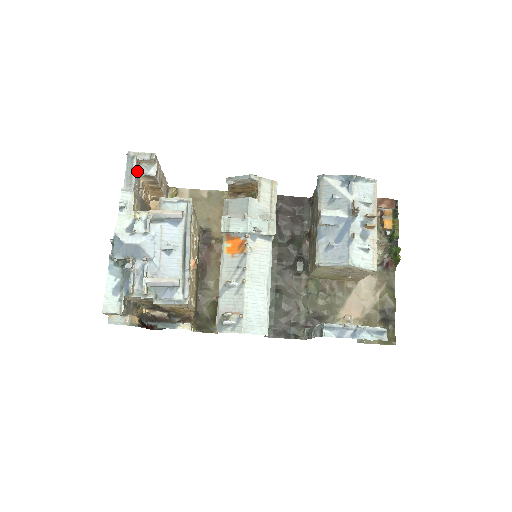
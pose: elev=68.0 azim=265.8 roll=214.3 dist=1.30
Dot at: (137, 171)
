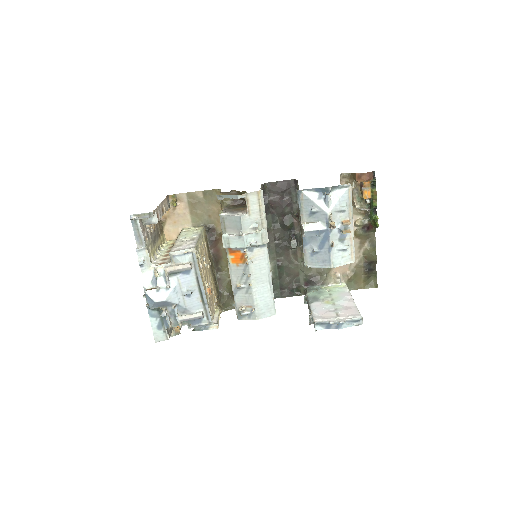
Dot at: (142, 225)
